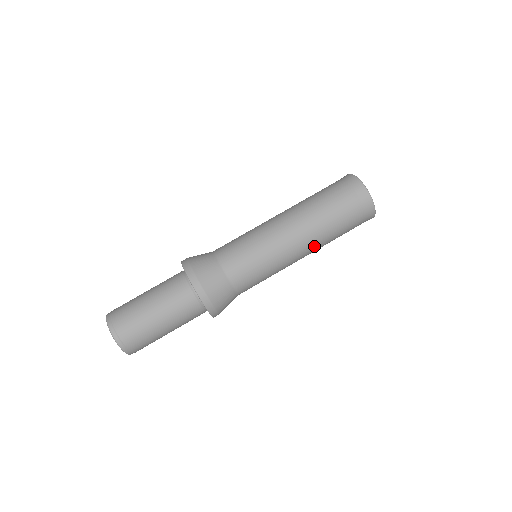
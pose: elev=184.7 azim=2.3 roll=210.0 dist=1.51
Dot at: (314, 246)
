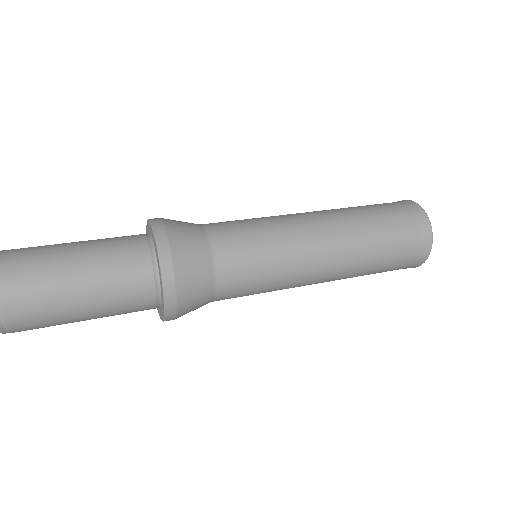
Dot at: (340, 275)
